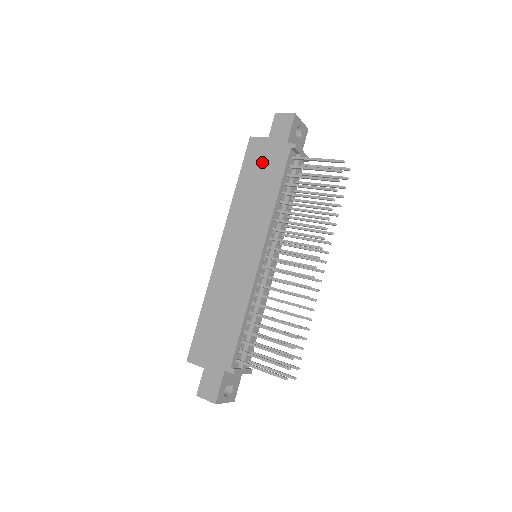
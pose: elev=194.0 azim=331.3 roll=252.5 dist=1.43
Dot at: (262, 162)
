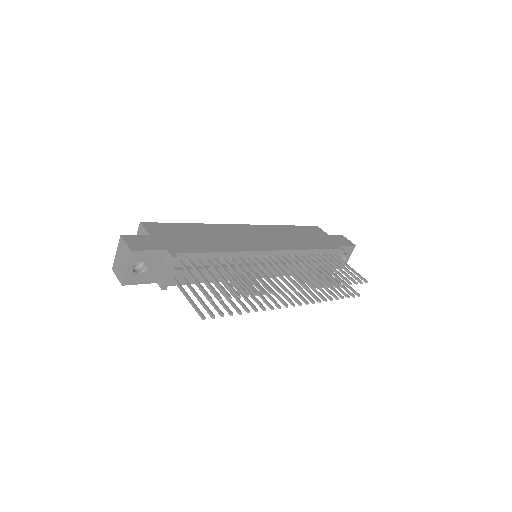
Dot at: (315, 236)
